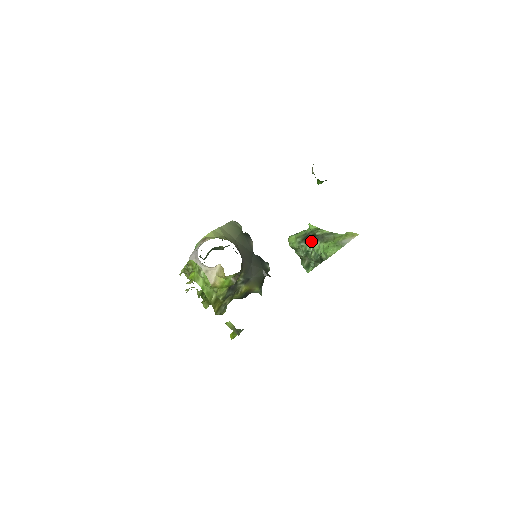
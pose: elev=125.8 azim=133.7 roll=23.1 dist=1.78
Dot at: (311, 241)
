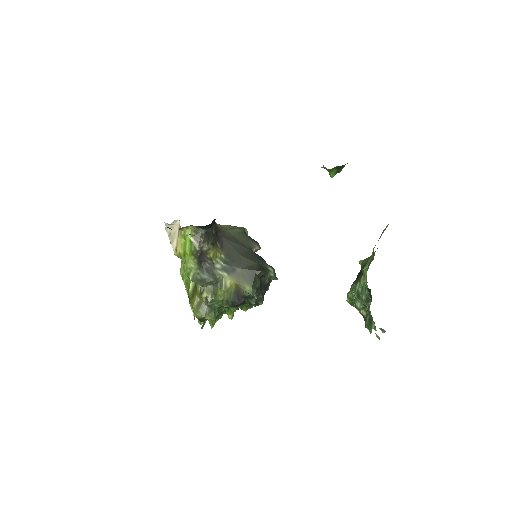
Dot at: (360, 277)
